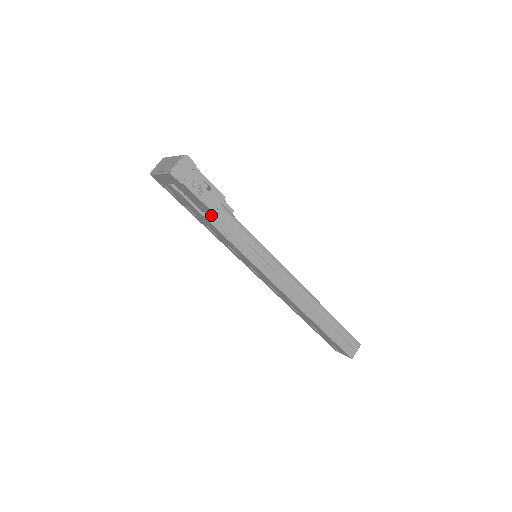
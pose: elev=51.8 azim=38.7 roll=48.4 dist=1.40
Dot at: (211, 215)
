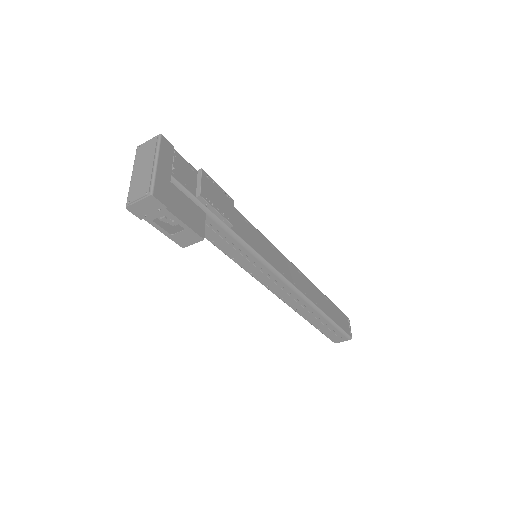
Dot at: occluded
